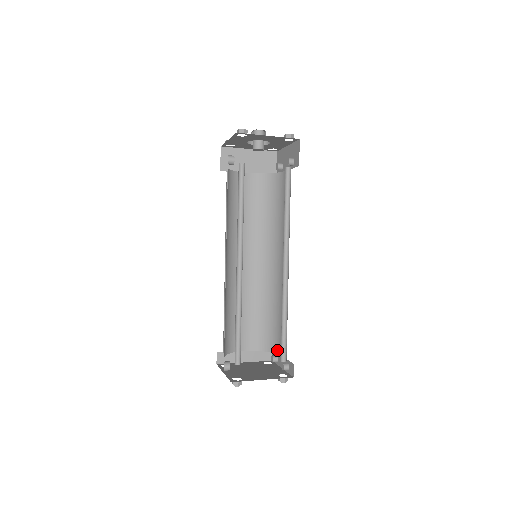
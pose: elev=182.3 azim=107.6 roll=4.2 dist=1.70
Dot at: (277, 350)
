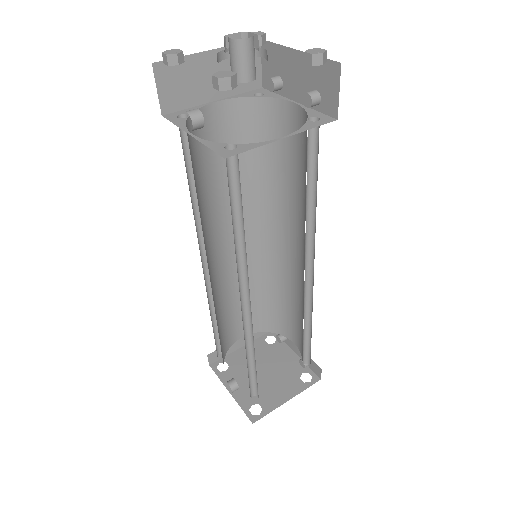
Dot at: (286, 334)
